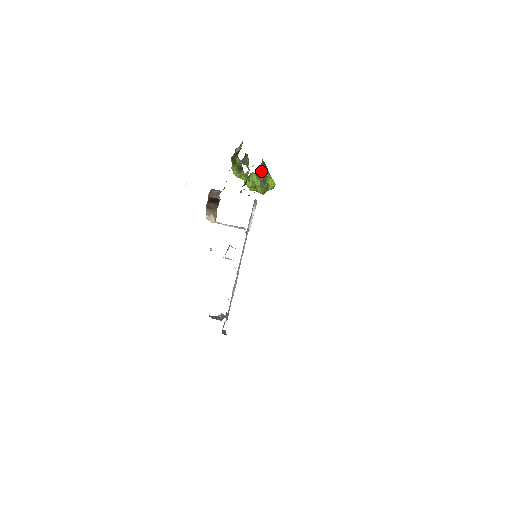
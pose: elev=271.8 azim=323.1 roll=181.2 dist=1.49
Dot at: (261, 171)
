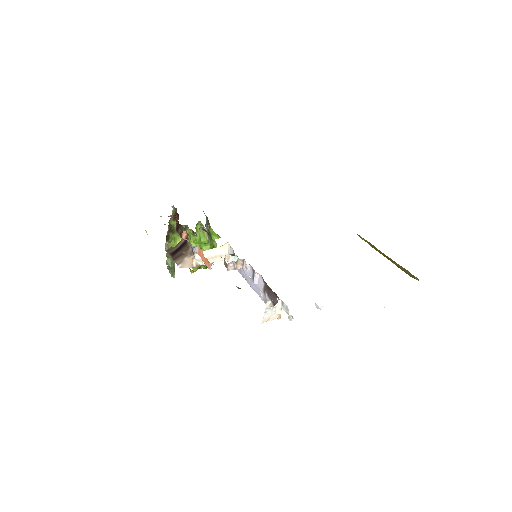
Dot at: (205, 215)
